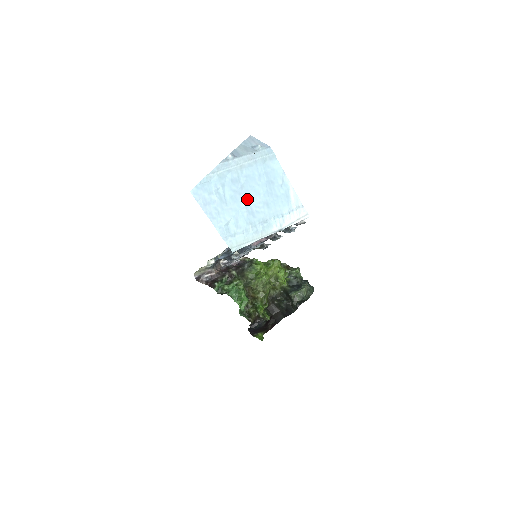
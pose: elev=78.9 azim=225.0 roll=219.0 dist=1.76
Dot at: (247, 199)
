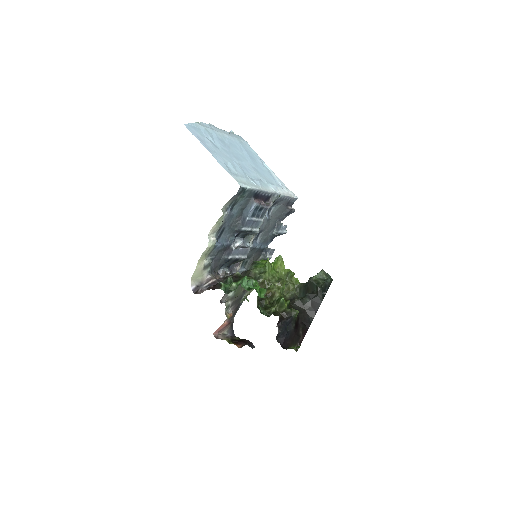
Dot at: (237, 157)
